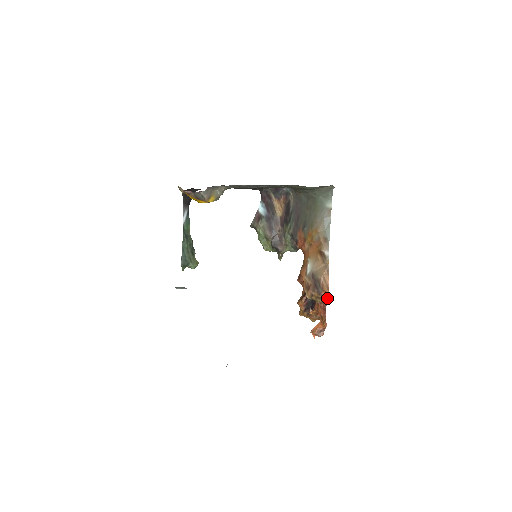
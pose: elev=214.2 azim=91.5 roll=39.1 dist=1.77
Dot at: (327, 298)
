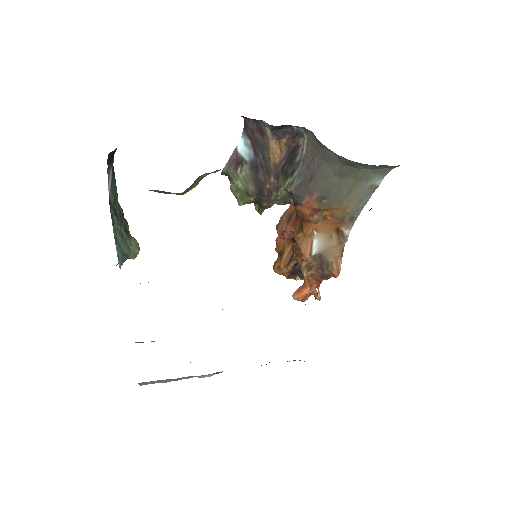
Dot at: occluded
